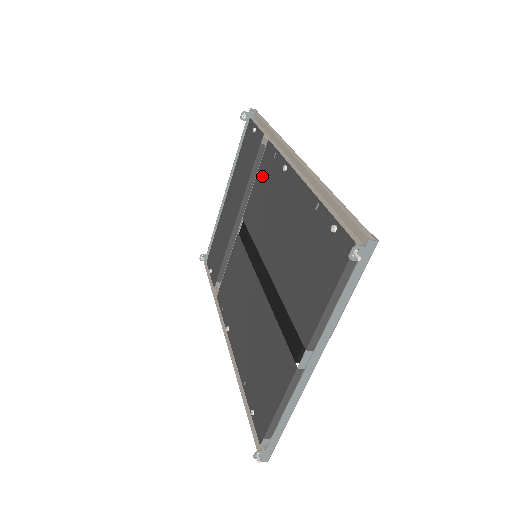
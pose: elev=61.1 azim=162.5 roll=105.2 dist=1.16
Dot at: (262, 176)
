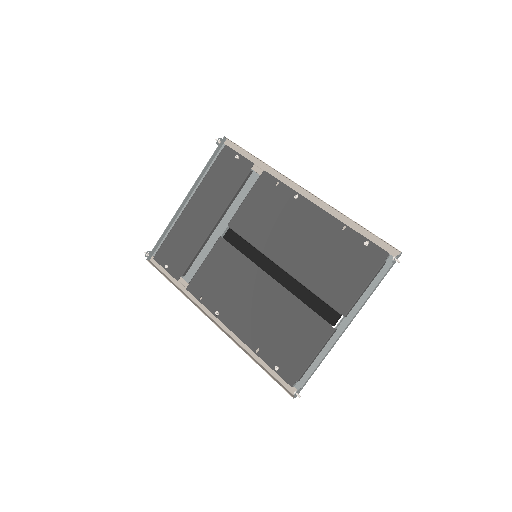
Dot at: (259, 196)
